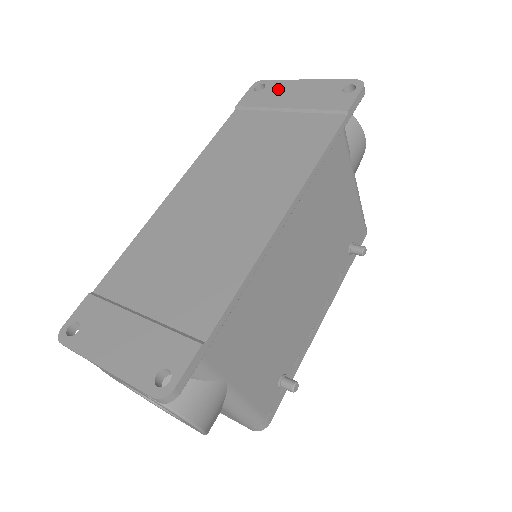
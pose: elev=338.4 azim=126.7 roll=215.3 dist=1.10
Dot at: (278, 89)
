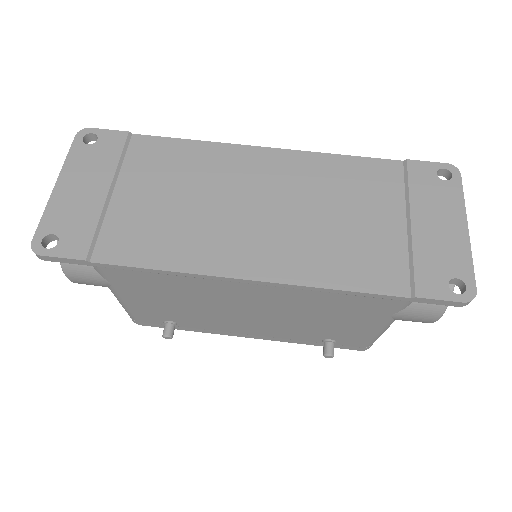
Dot at: (445, 198)
